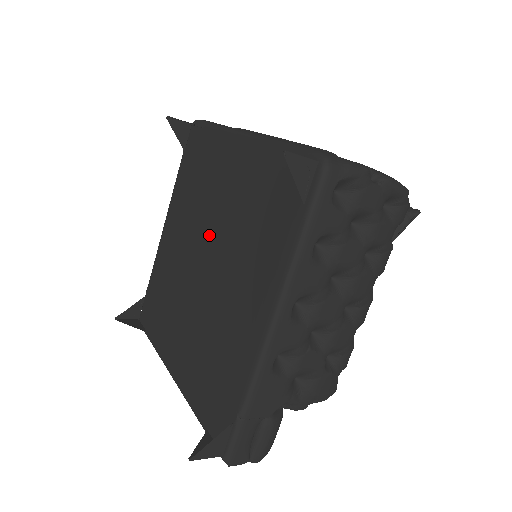
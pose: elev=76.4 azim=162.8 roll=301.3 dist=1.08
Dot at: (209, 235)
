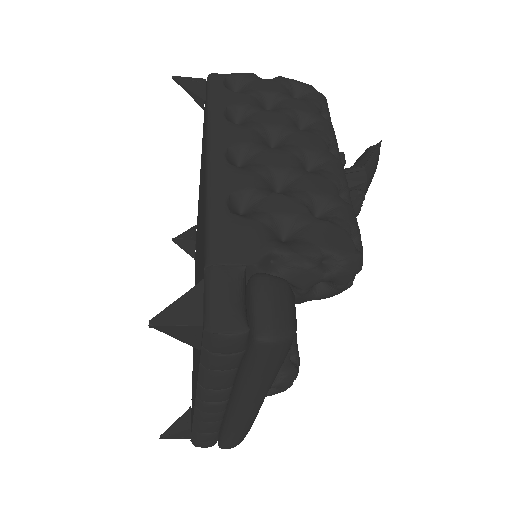
Dot at: occluded
